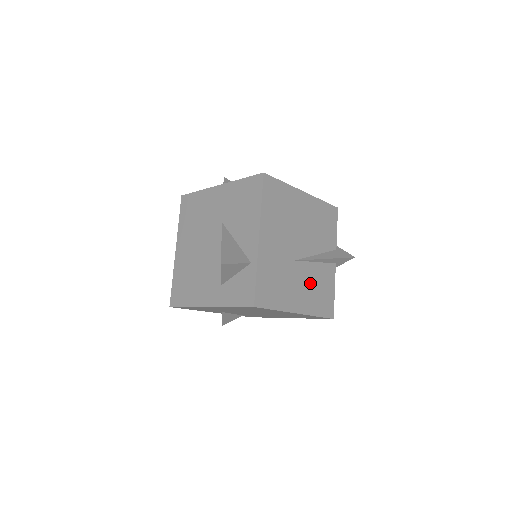
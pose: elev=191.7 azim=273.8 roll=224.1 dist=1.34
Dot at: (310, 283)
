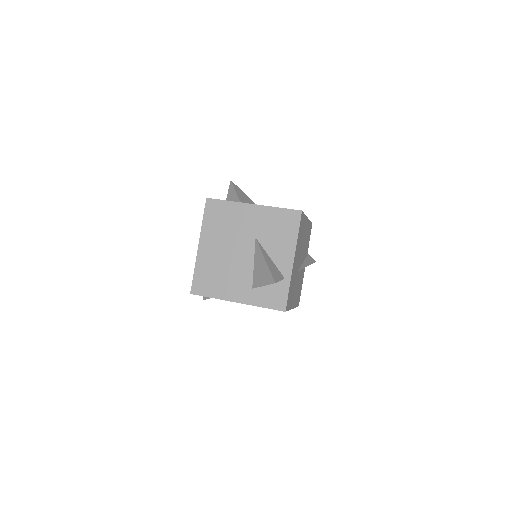
Dot at: (298, 285)
